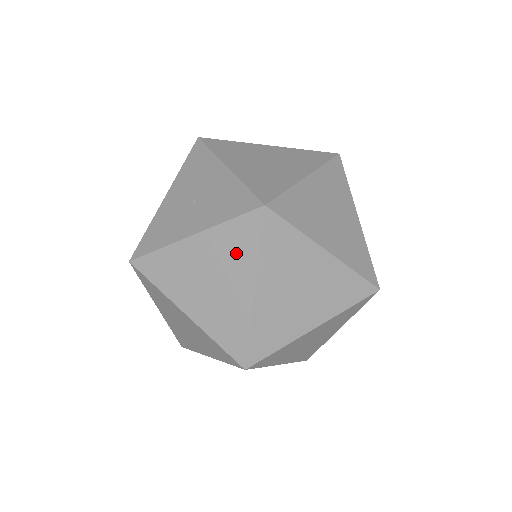
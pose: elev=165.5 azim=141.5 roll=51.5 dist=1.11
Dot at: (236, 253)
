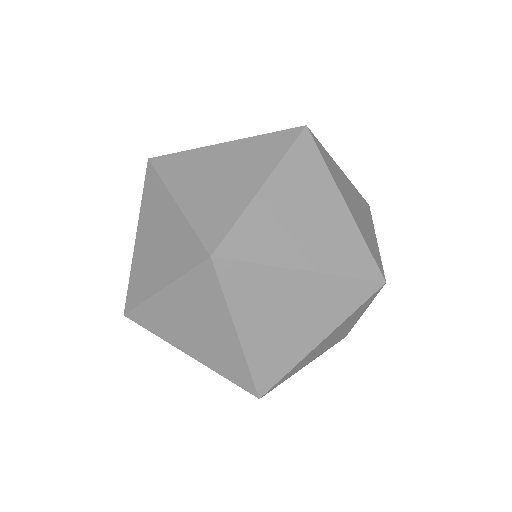
Dot at: (260, 156)
